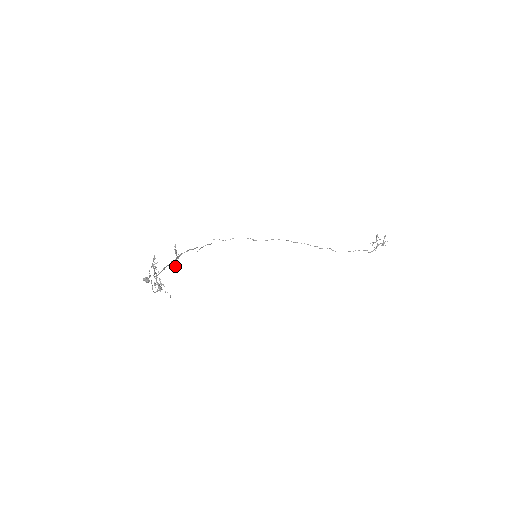
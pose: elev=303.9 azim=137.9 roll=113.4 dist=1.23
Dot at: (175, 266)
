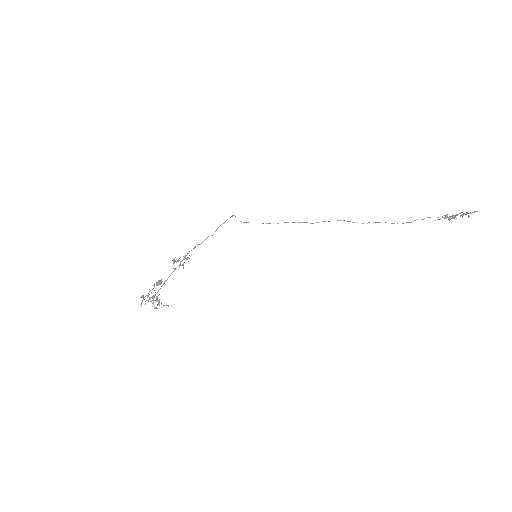
Dot at: (187, 259)
